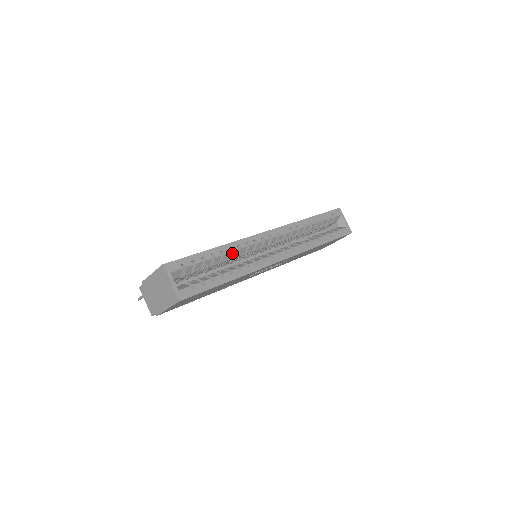
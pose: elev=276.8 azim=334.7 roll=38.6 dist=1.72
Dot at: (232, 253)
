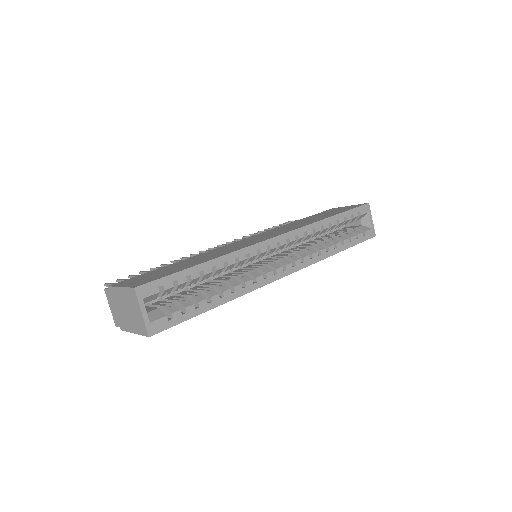
Dot at: (227, 267)
